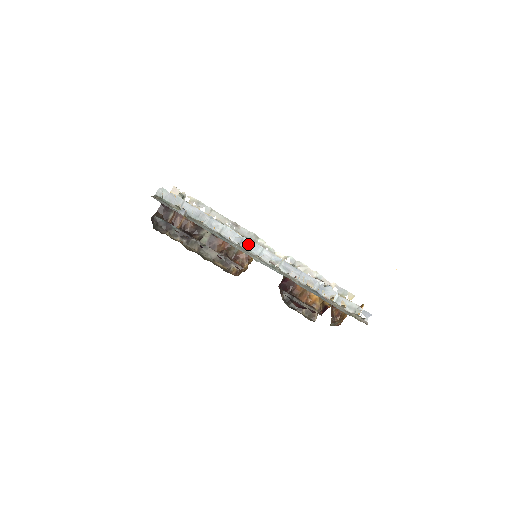
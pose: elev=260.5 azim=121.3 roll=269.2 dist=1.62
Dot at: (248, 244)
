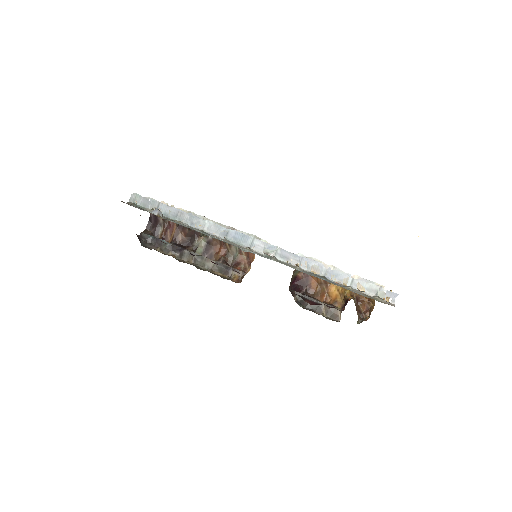
Dot at: (236, 236)
